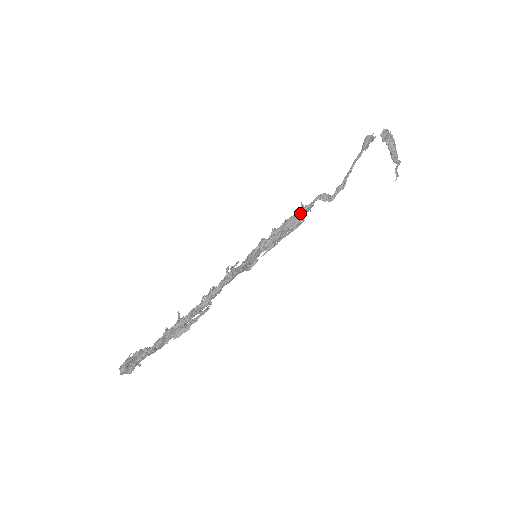
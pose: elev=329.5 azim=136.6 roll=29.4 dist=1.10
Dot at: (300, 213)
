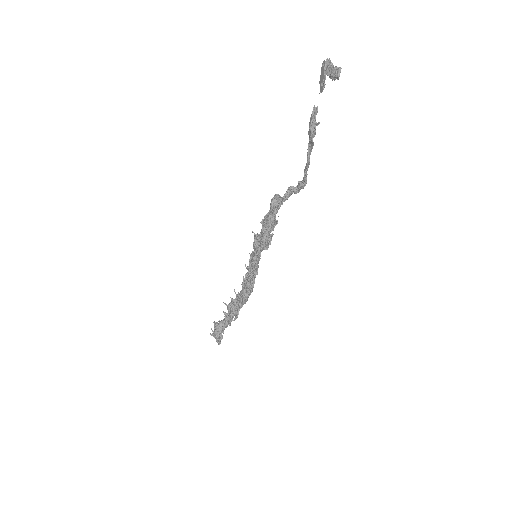
Dot at: (275, 217)
